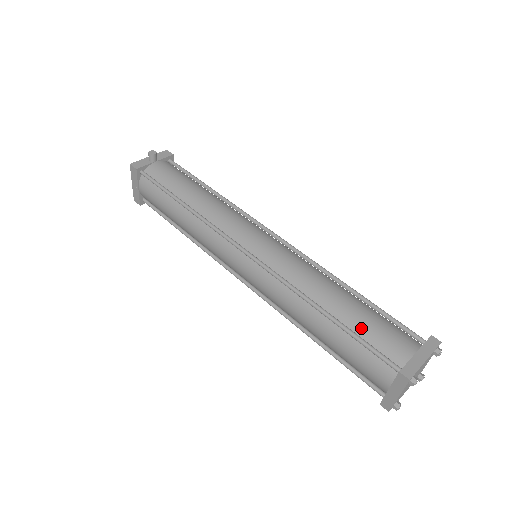
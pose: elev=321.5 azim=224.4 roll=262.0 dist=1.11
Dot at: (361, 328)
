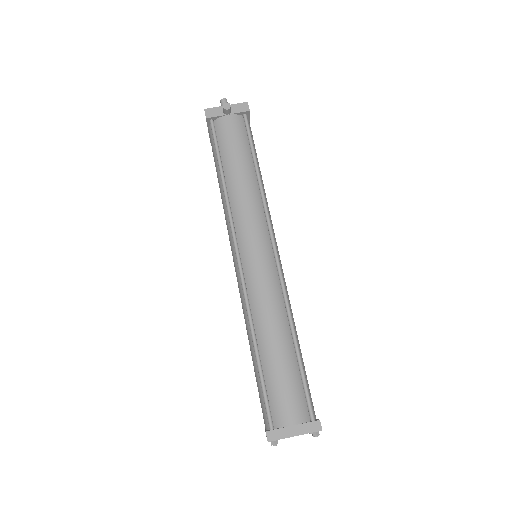
Dot at: (271, 379)
